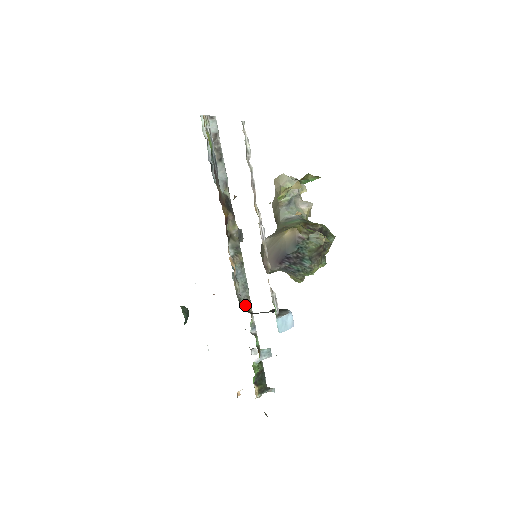
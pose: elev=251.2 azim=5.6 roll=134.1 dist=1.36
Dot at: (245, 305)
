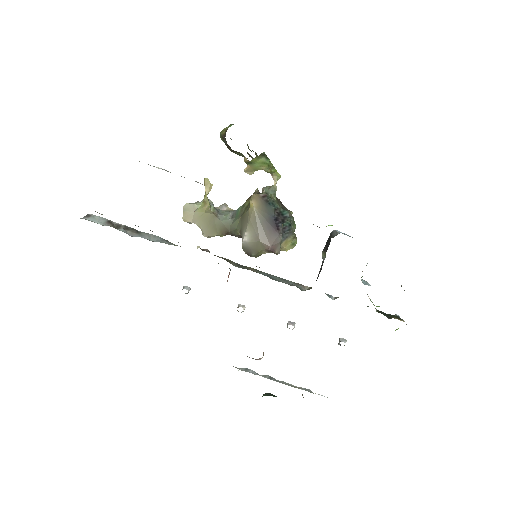
Dot at: (303, 289)
